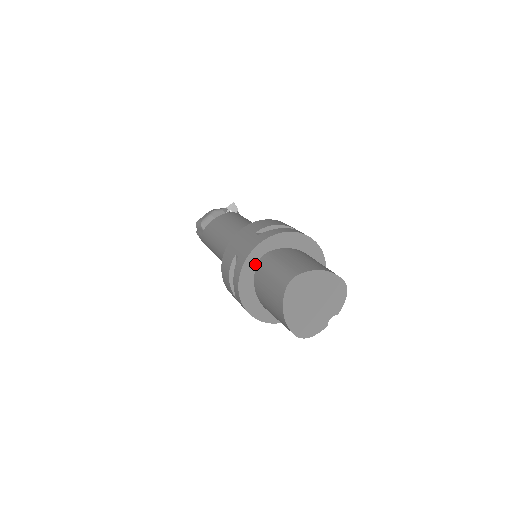
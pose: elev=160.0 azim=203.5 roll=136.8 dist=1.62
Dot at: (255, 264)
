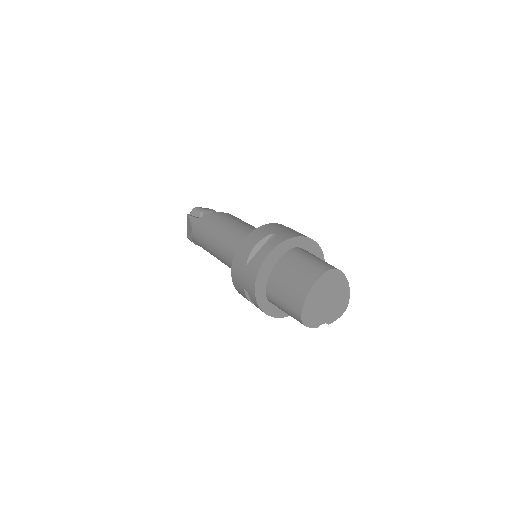
Dot at: (289, 248)
